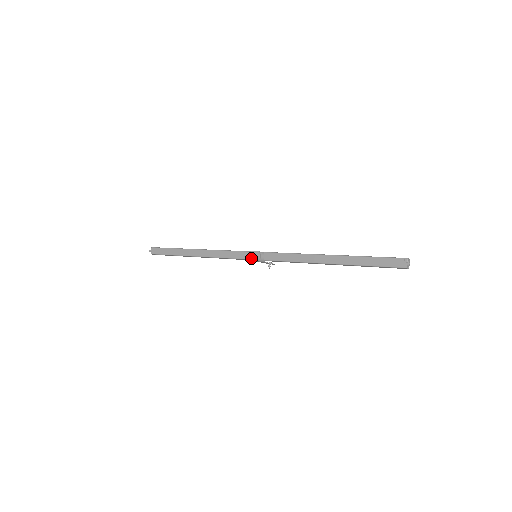
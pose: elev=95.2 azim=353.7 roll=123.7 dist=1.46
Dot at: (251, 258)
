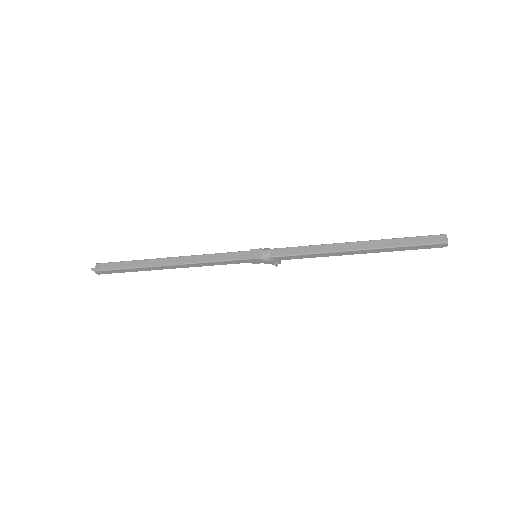
Dot at: (251, 257)
